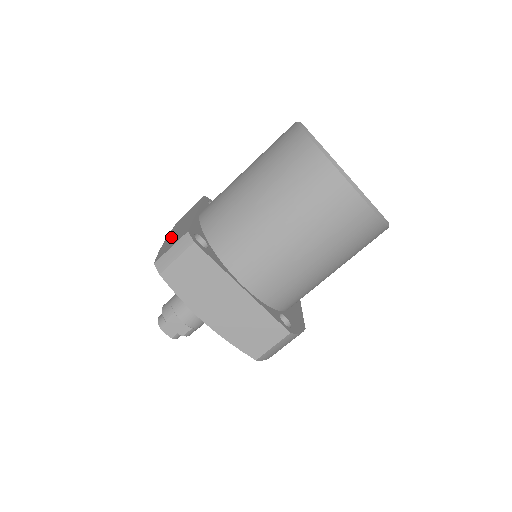
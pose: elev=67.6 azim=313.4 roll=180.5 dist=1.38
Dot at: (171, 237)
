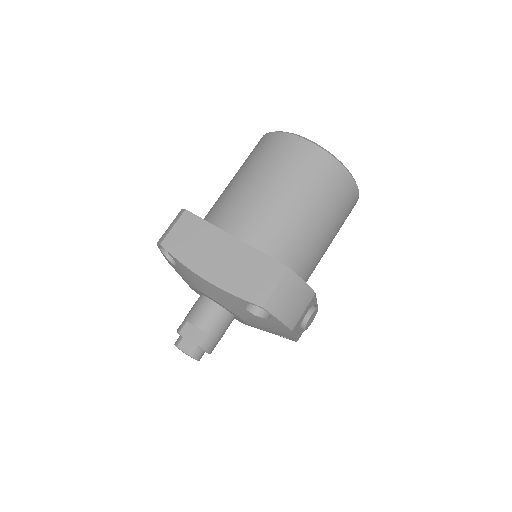
Dot at: occluded
